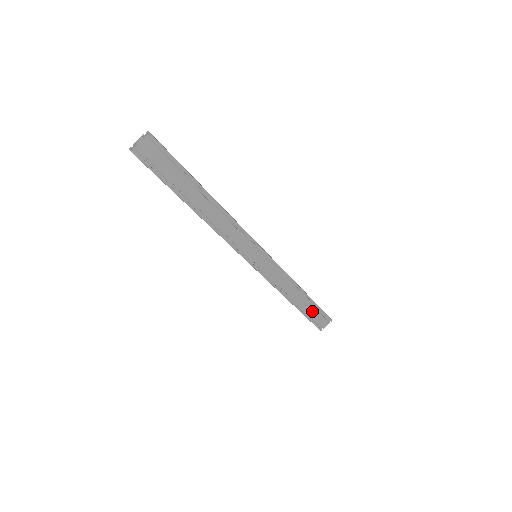
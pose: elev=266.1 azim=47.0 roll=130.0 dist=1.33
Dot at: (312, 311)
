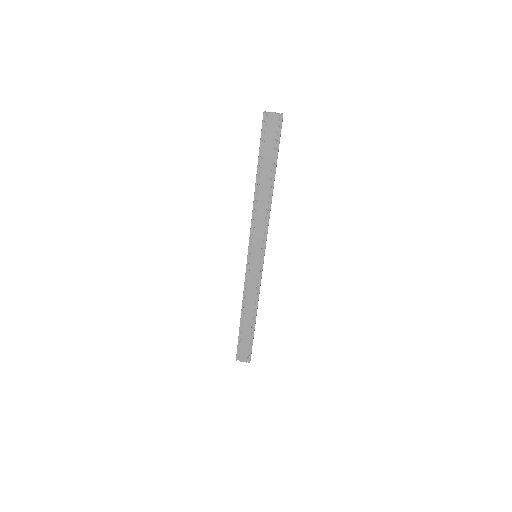
Dot at: (246, 338)
